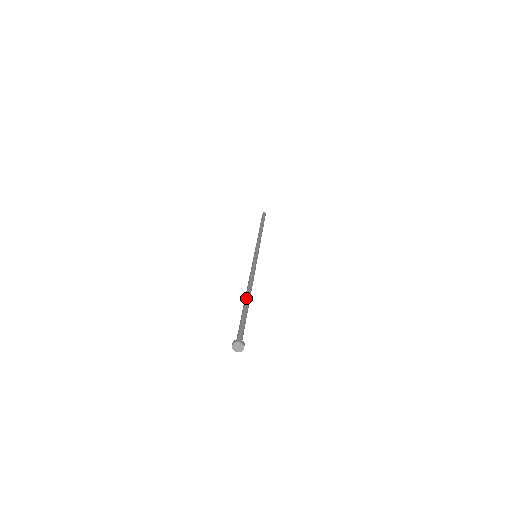
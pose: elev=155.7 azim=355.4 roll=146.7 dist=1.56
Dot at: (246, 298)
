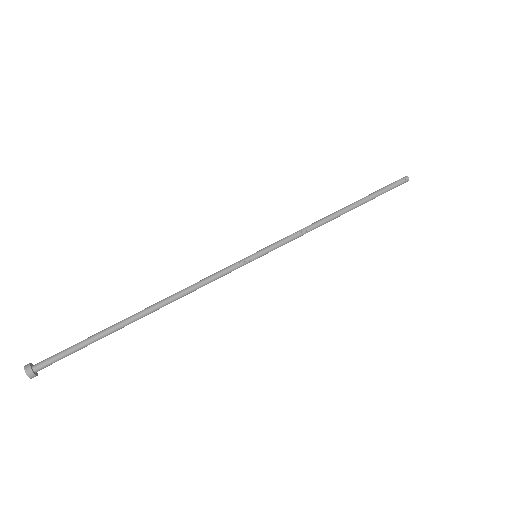
Dot at: occluded
